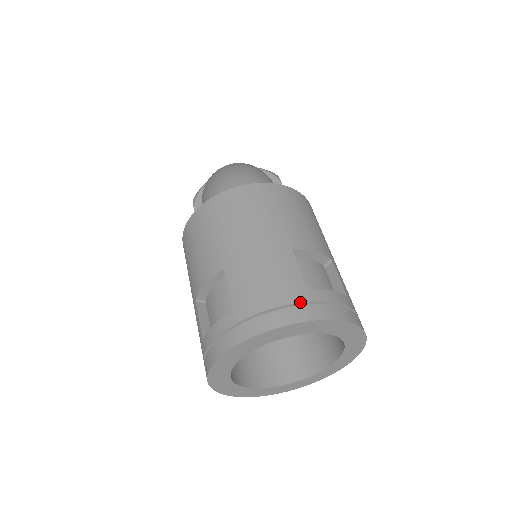
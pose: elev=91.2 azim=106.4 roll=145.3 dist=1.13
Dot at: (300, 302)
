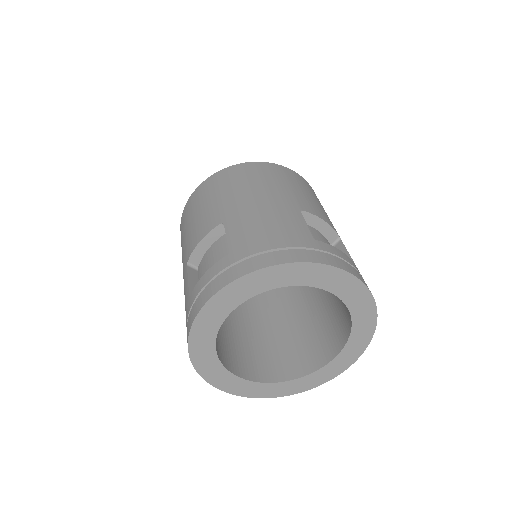
Dot at: (306, 247)
